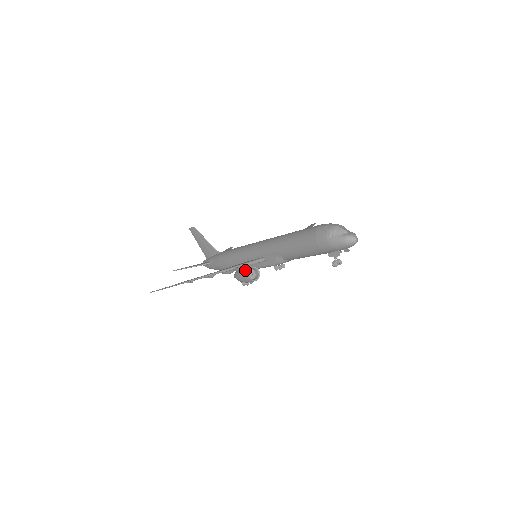
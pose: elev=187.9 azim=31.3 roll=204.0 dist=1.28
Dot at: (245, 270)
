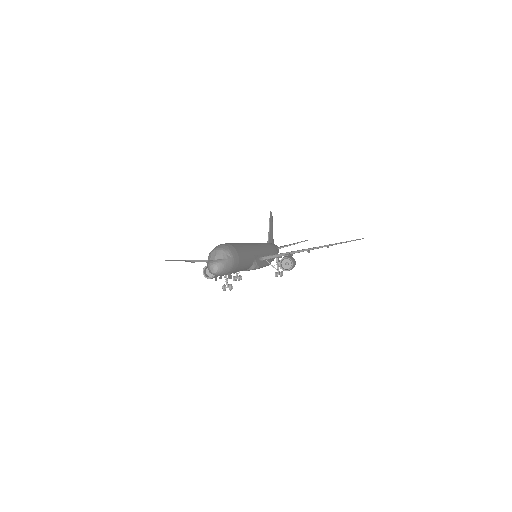
Dot at: (206, 266)
